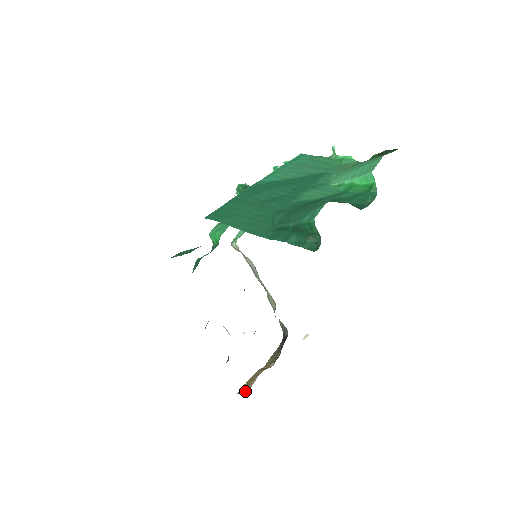
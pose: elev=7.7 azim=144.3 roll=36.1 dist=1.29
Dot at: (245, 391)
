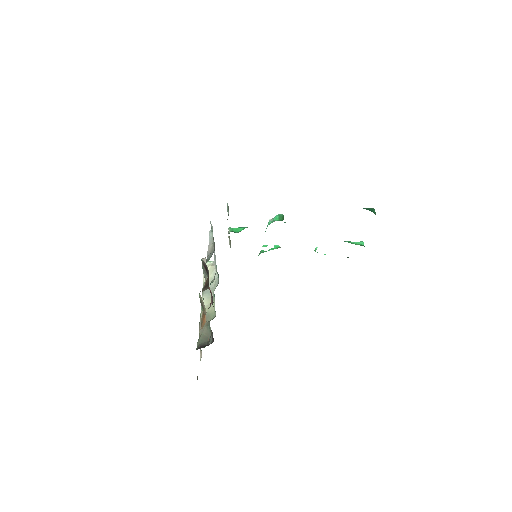
Dot at: occluded
